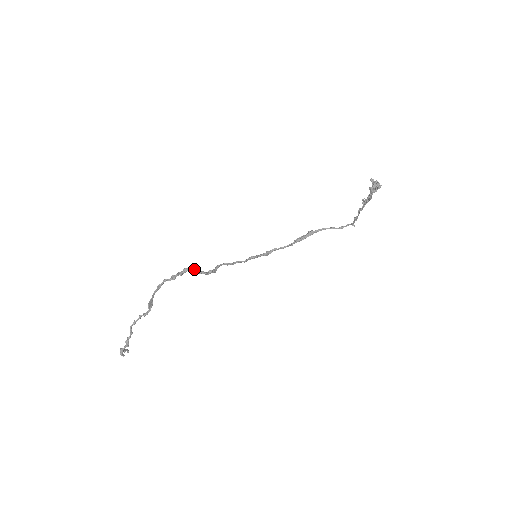
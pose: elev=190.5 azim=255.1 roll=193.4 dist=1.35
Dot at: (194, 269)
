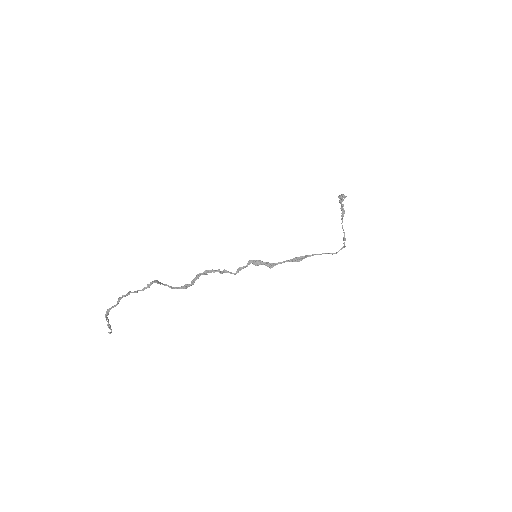
Dot at: (205, 274)
